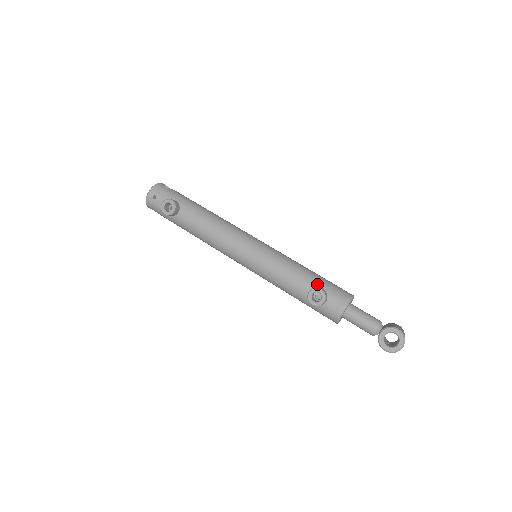
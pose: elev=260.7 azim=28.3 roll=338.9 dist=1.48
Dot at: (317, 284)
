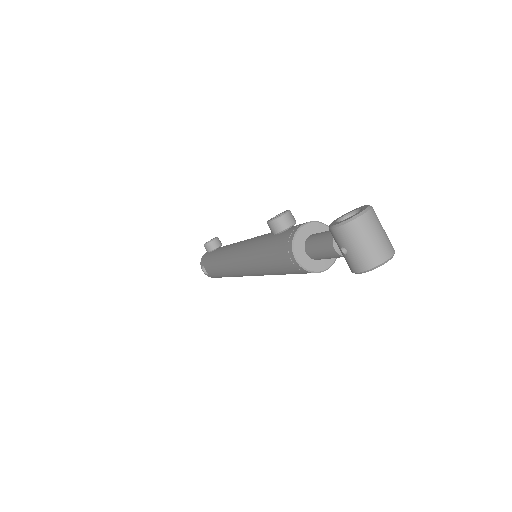
Dot at: occluded
